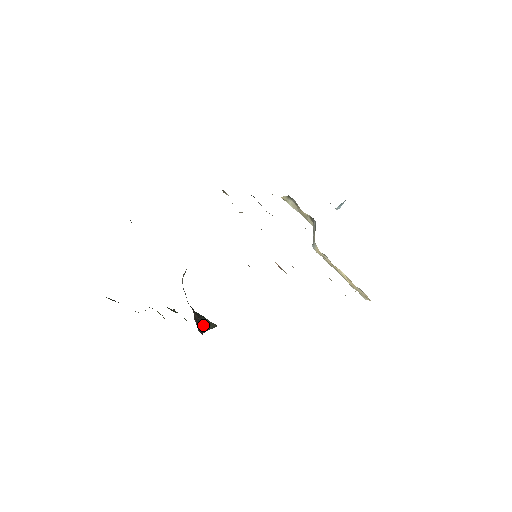
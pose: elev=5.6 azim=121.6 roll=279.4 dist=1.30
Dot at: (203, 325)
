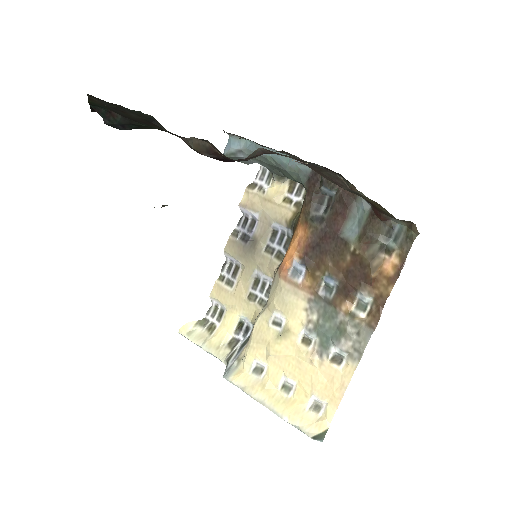
Dot at: occluded
